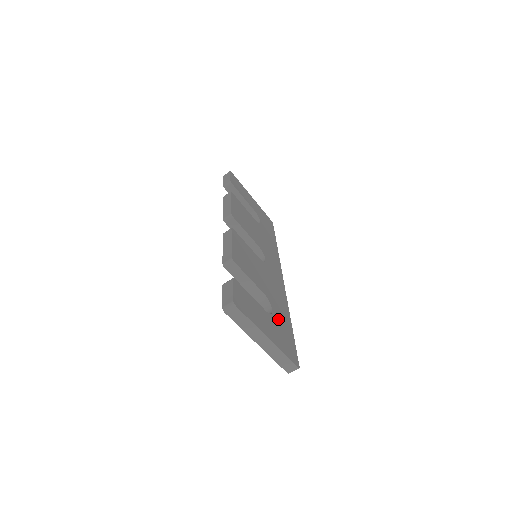
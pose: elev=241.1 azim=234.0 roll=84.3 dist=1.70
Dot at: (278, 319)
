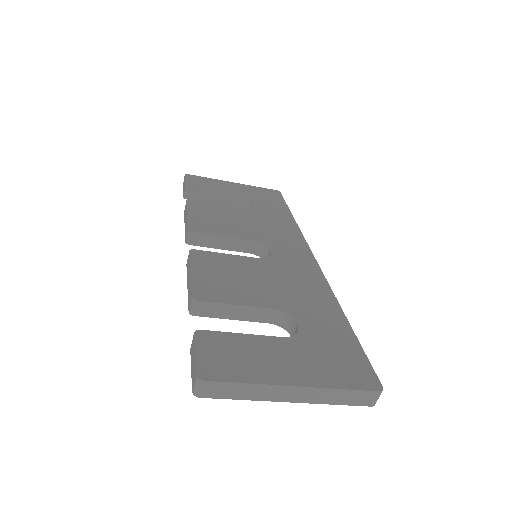
Dot at: (314, 331)
